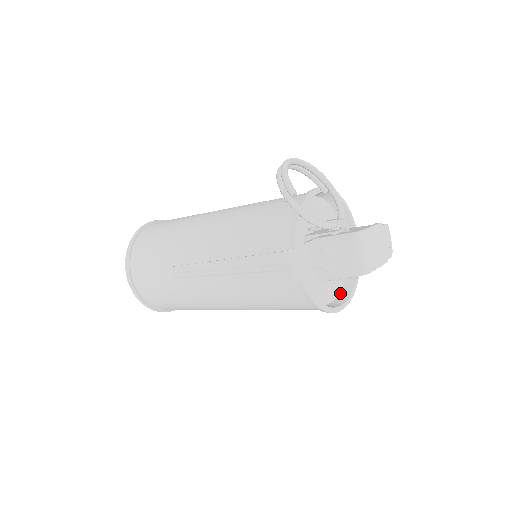
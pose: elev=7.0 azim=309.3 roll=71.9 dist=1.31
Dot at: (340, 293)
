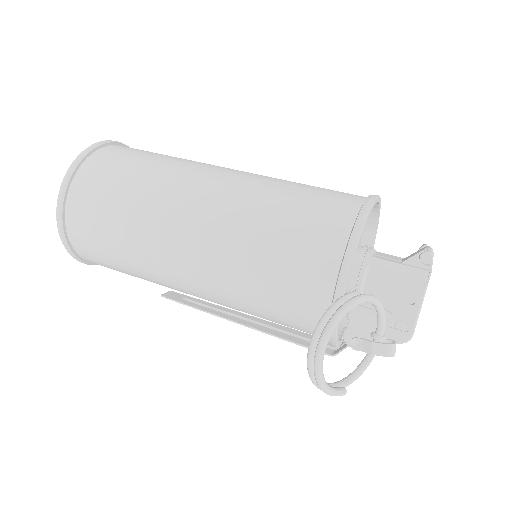
Dot at: (362, 237)
